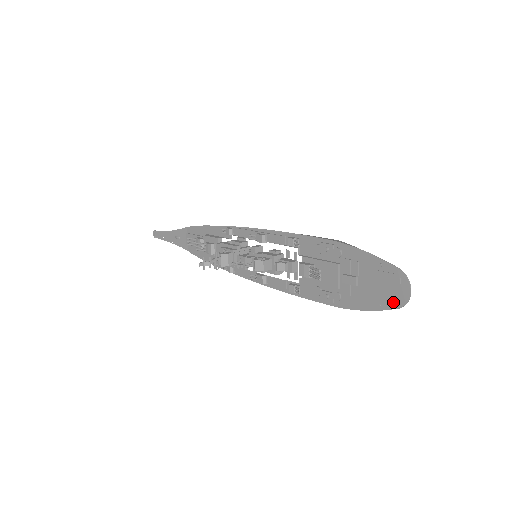
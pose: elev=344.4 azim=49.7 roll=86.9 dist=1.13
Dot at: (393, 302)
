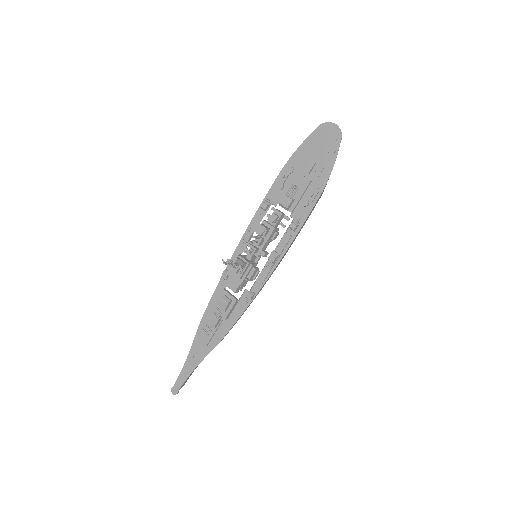
Dot at: (336, 139)
